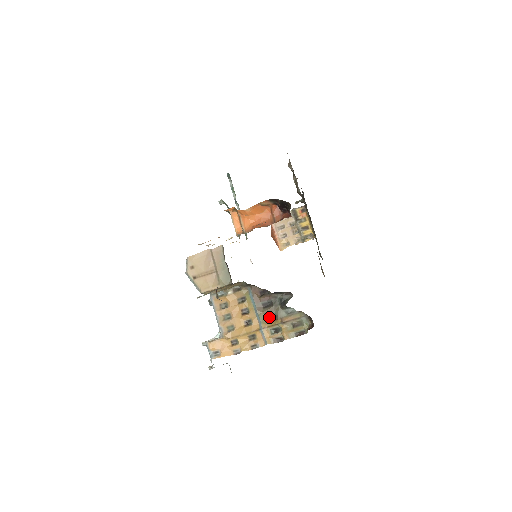
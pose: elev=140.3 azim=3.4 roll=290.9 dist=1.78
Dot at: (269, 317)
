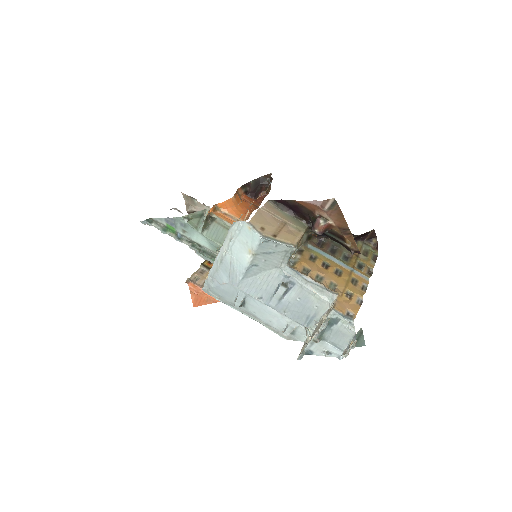
Dot at: (345, 259)
